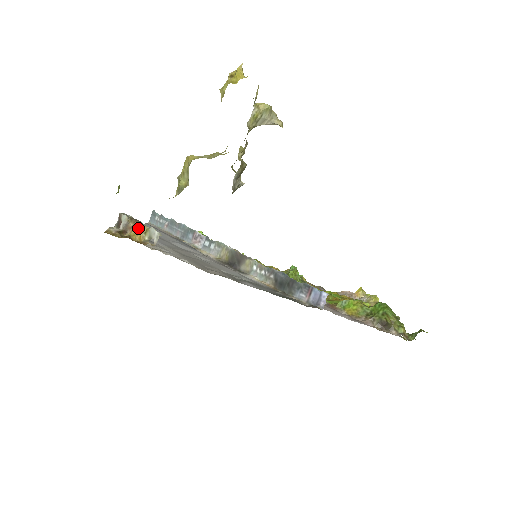
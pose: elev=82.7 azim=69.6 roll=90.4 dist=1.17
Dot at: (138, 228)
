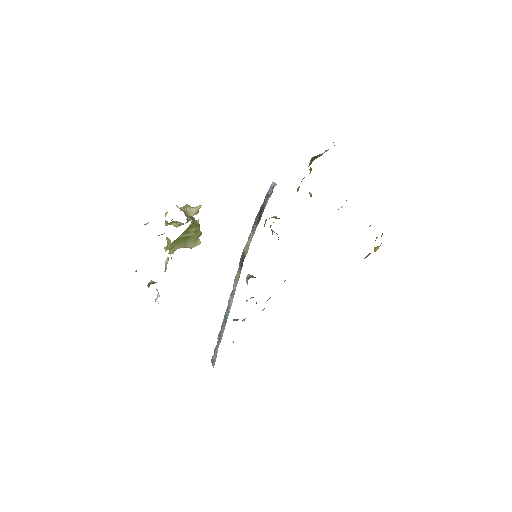
Dot at: occluded
